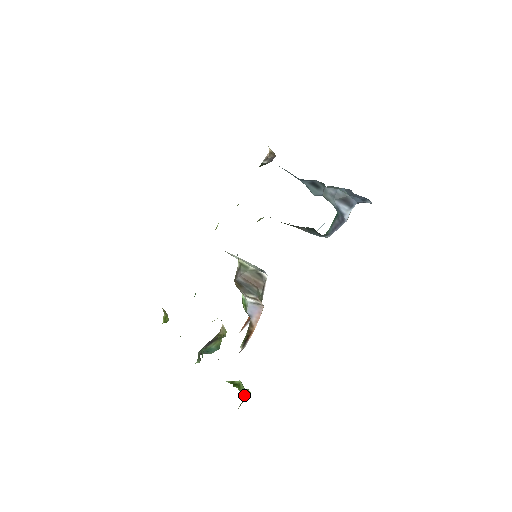
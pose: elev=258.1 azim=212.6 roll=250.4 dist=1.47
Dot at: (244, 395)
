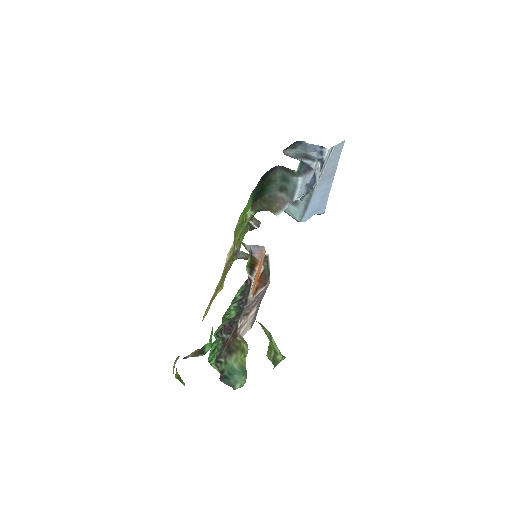
Dot at: (272, 344)
